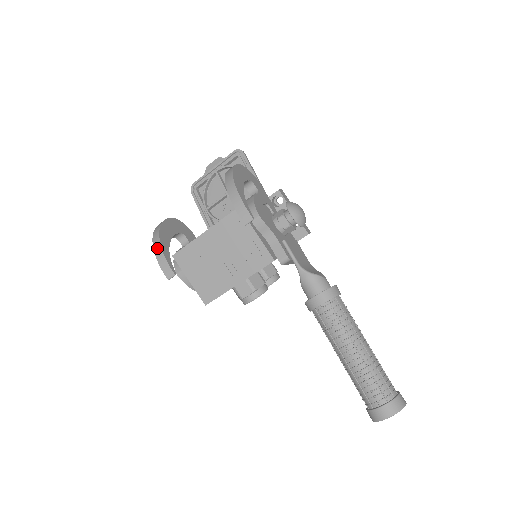
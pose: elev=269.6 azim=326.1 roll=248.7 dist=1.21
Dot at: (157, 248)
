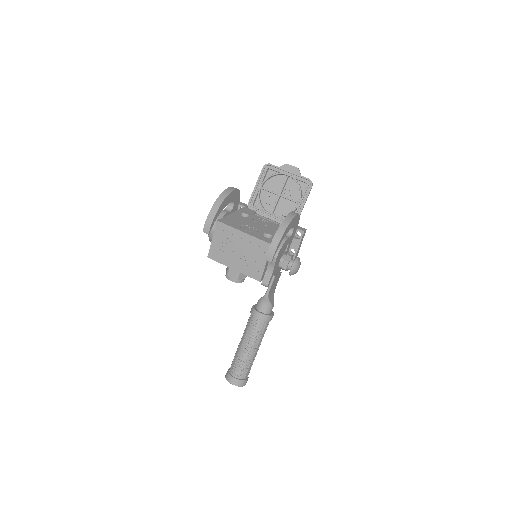
Dot at: (214, 211)
